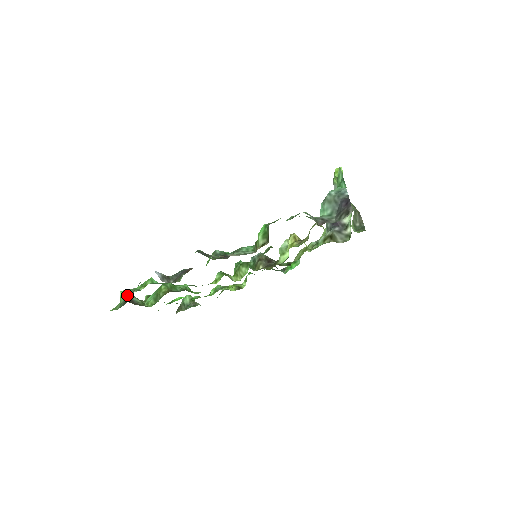
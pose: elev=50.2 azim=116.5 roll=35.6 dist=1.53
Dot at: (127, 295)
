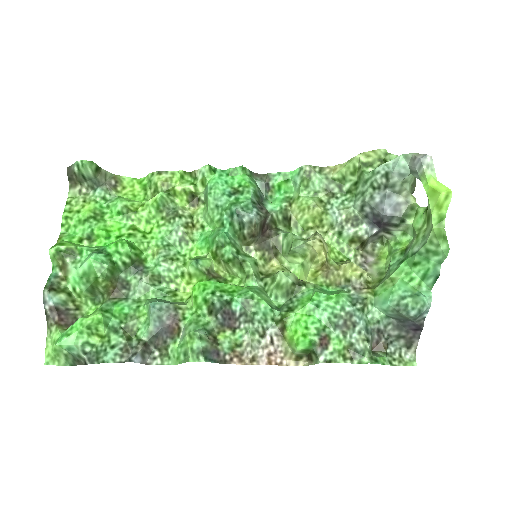
Dot at: (78, 356)
